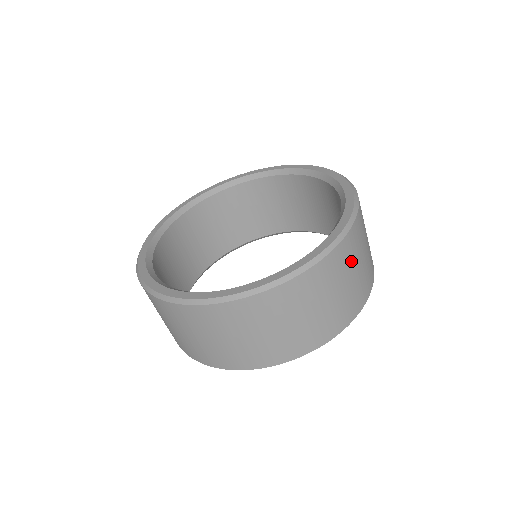
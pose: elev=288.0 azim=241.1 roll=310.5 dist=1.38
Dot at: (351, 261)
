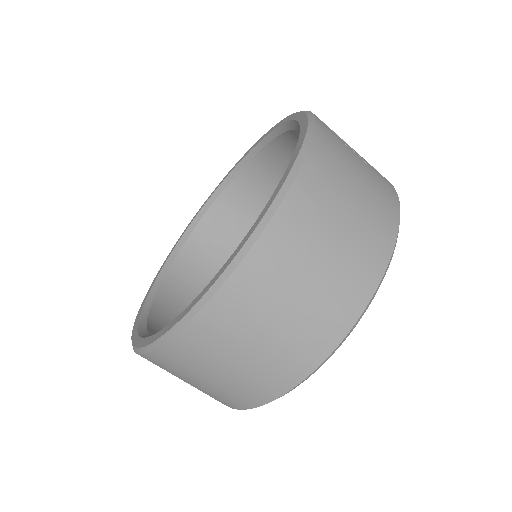
Dot at: (302, 251)
